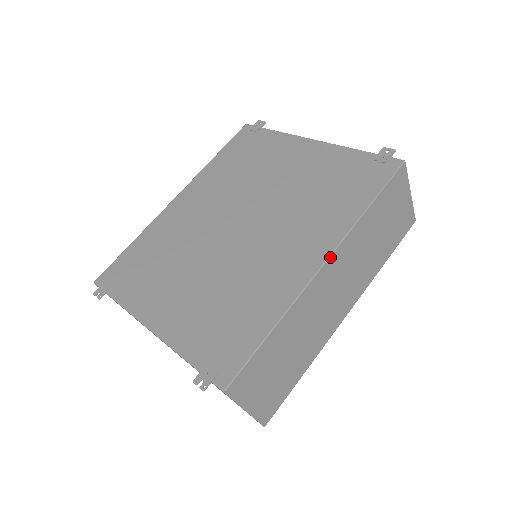
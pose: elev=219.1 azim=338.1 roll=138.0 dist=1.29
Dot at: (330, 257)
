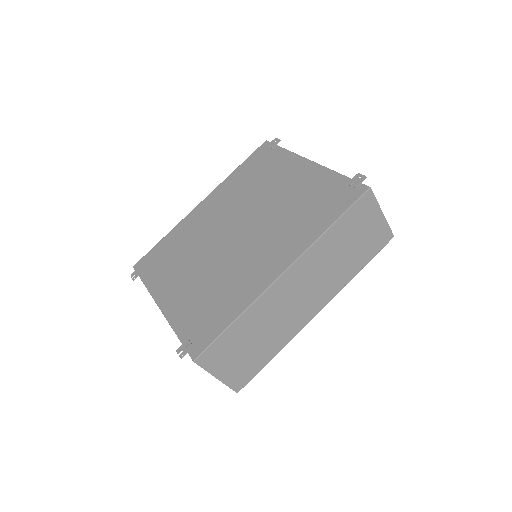
Dot at: (291, 266)
